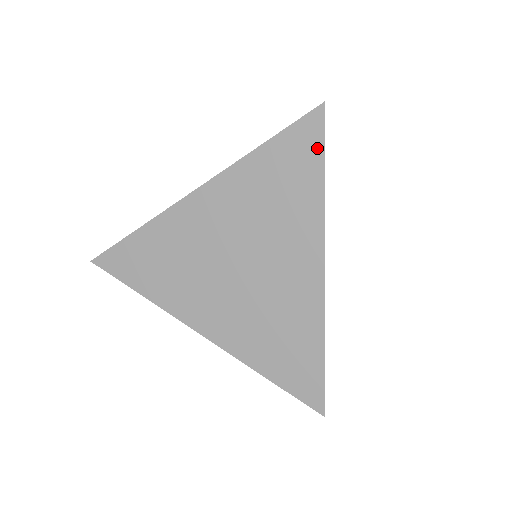
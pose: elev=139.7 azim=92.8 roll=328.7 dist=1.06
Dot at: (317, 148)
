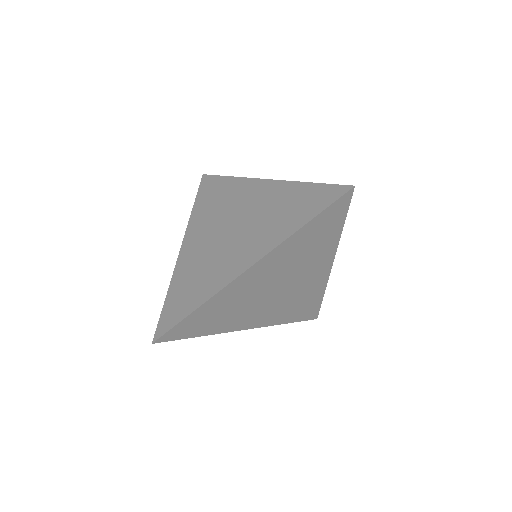
Dot at: (343, 213)
